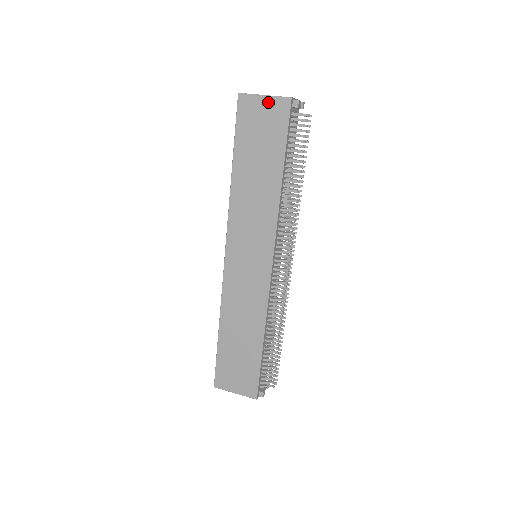
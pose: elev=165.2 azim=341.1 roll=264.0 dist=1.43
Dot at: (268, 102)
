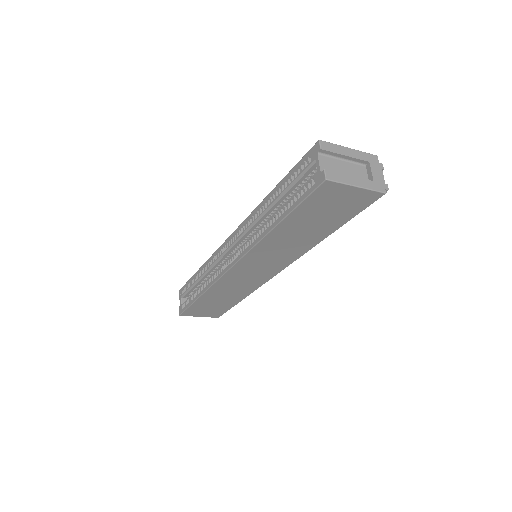
Dot at: (357, 192)
